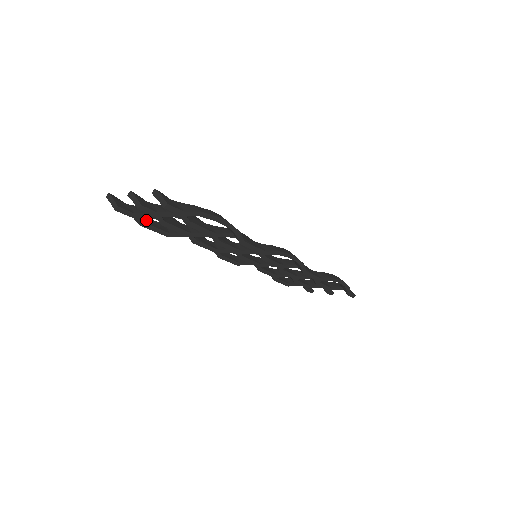
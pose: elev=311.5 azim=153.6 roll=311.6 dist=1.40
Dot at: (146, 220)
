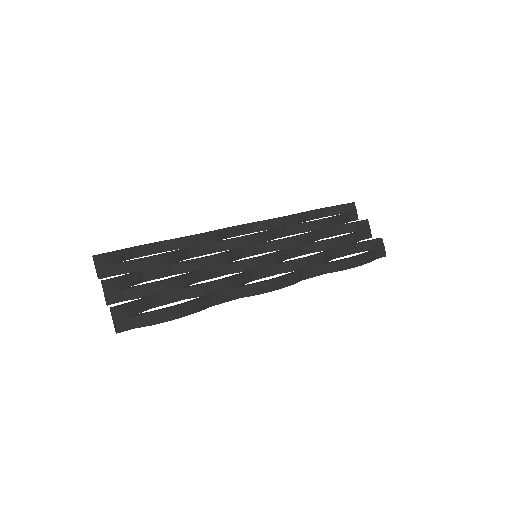
Dot at: (138, 251)
